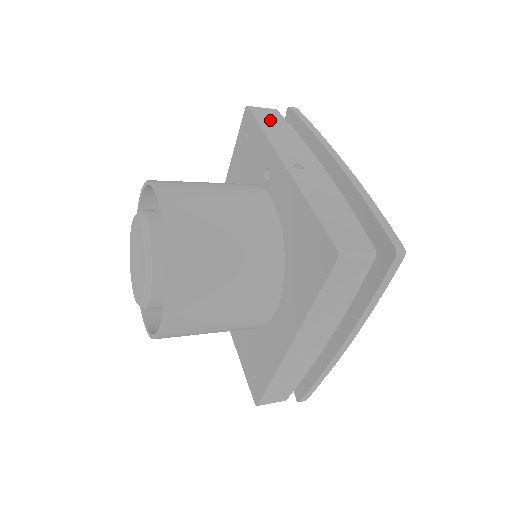
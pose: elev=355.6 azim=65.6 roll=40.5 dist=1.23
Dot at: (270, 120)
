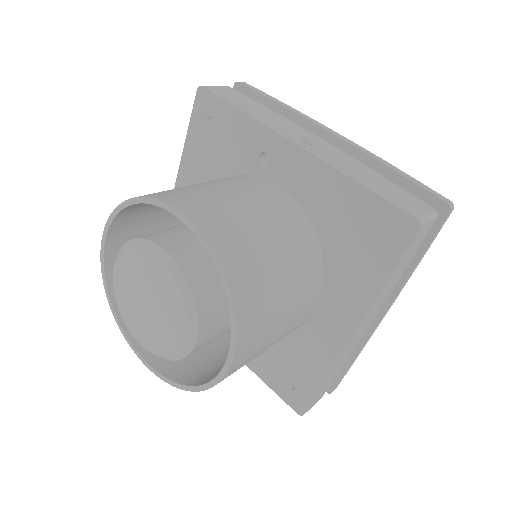
Dot at: (235, 98)
